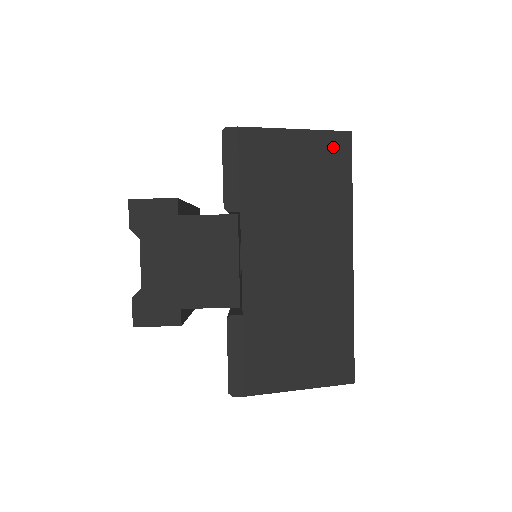
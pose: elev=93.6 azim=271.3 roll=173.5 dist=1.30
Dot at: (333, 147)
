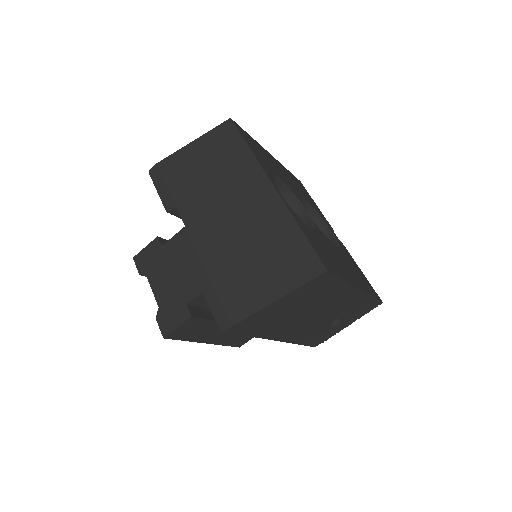
Dot at: (222, 134)
